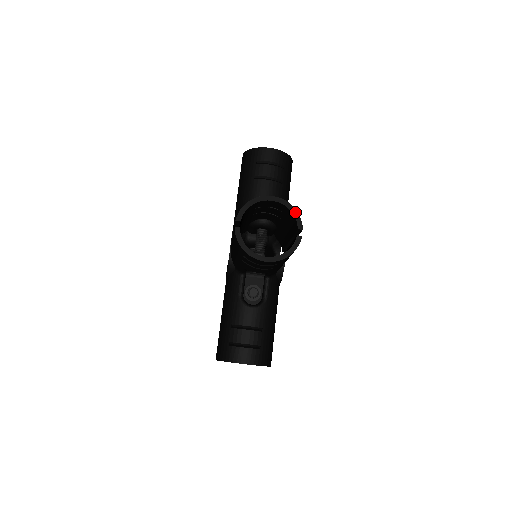
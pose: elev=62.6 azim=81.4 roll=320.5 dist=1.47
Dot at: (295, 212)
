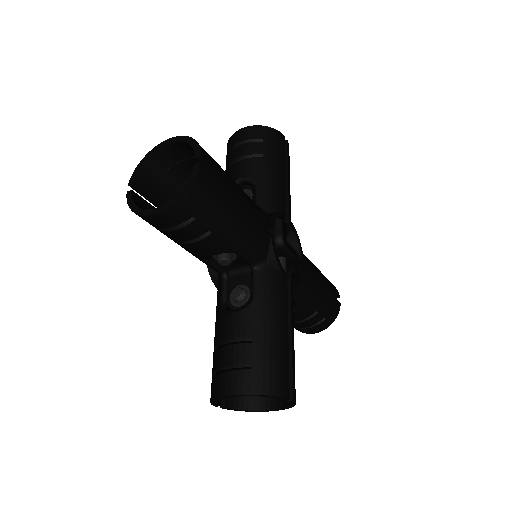
Dot at: (192, 141)
